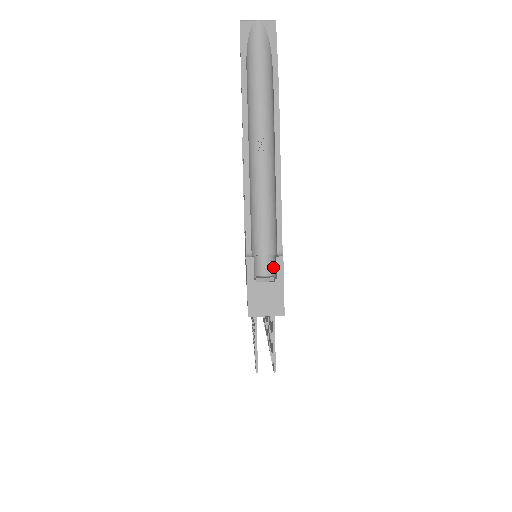
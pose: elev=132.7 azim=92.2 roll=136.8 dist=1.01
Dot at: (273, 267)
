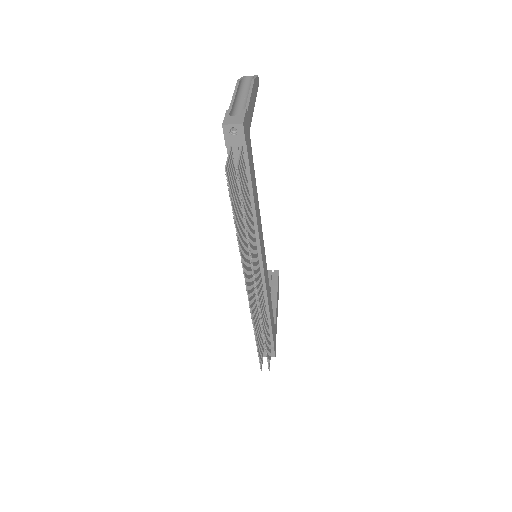
Dot at: occluded
